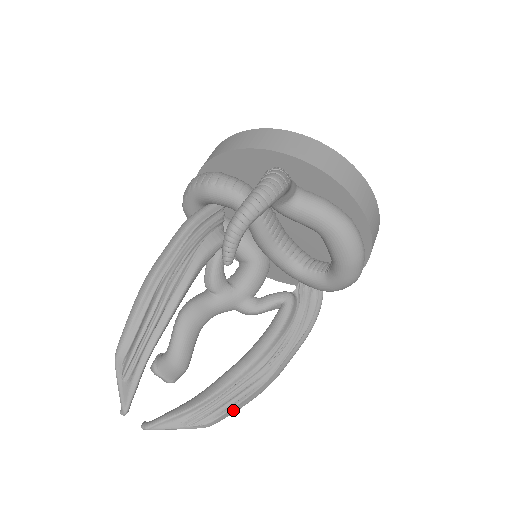
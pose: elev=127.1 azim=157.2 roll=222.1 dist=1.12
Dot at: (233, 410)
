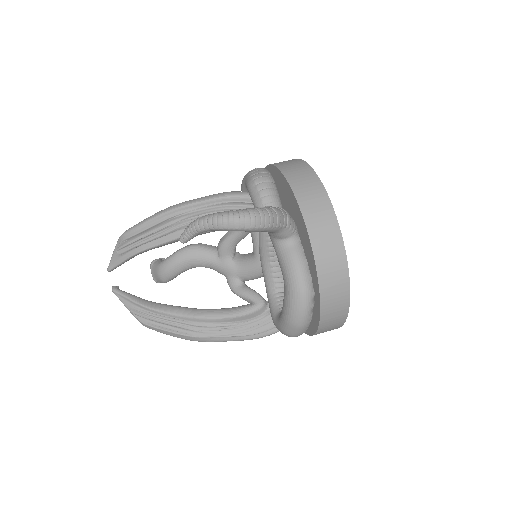
Dot at: (162, 331)
